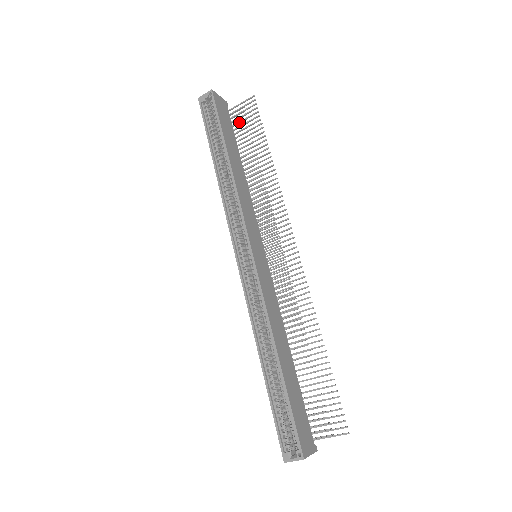
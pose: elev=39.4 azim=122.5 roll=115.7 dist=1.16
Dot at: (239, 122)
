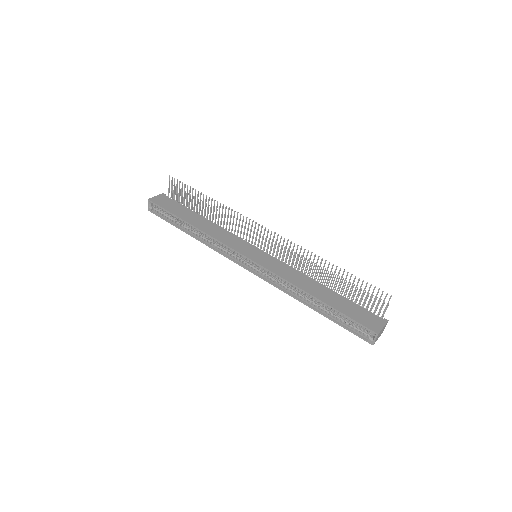
Dot at: (178, 197)
